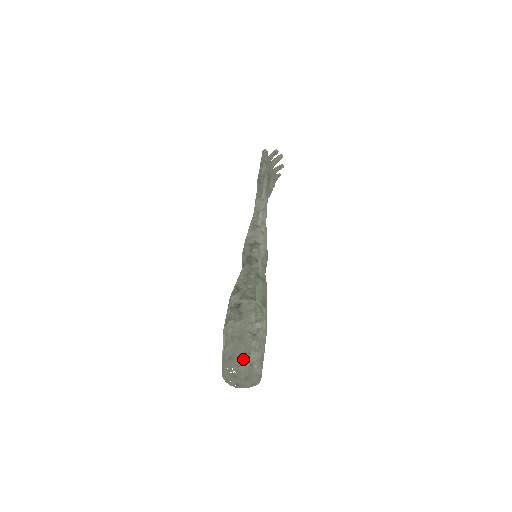
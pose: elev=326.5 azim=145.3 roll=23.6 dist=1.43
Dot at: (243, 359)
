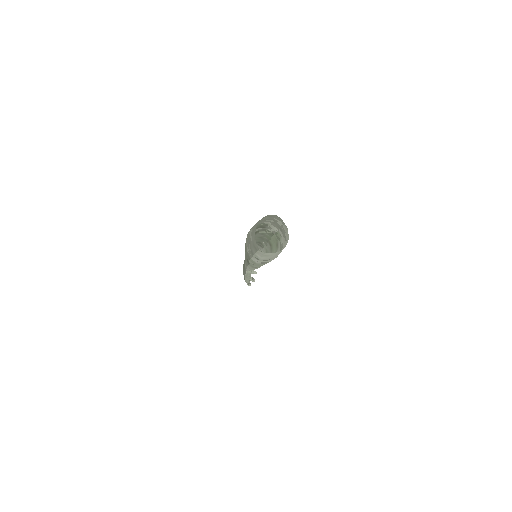
Dot at: (280, 219)
